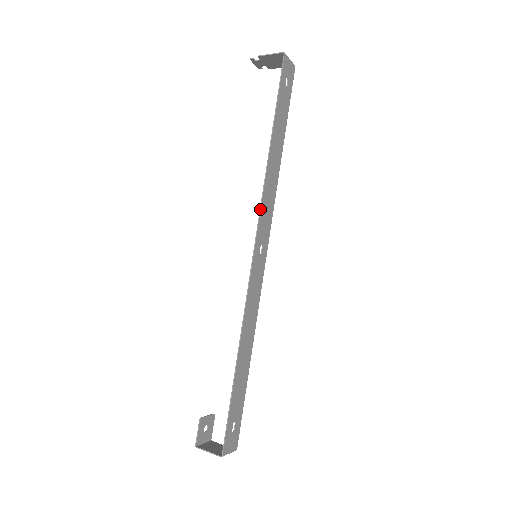
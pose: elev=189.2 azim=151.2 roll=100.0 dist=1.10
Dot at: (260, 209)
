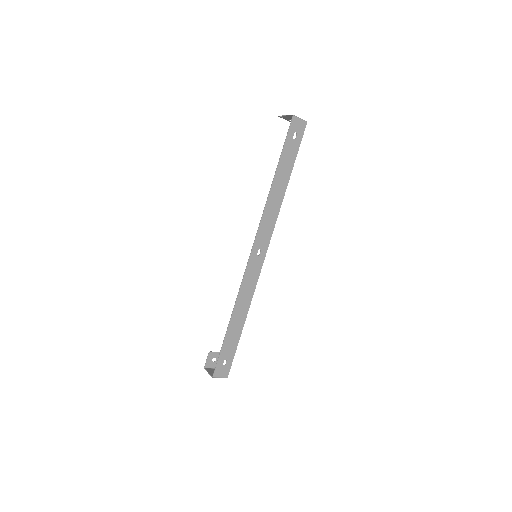
Dot at: (259, 225)
